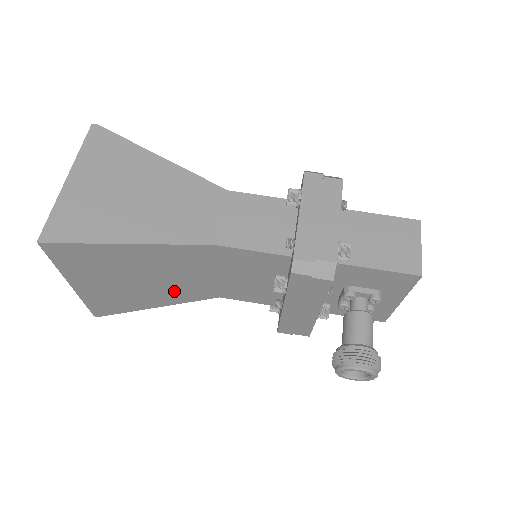
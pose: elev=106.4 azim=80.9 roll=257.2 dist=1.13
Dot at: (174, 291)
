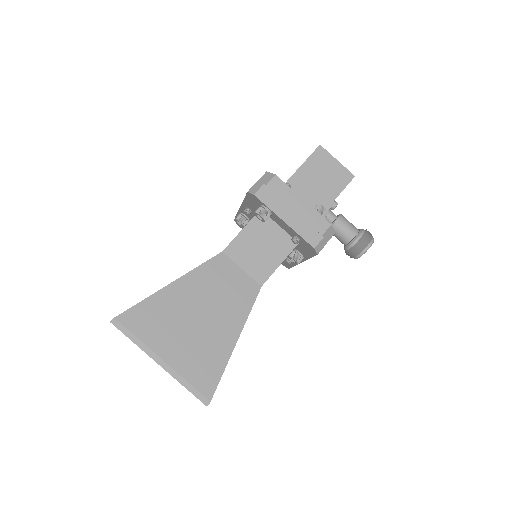
Dot at: occluded
